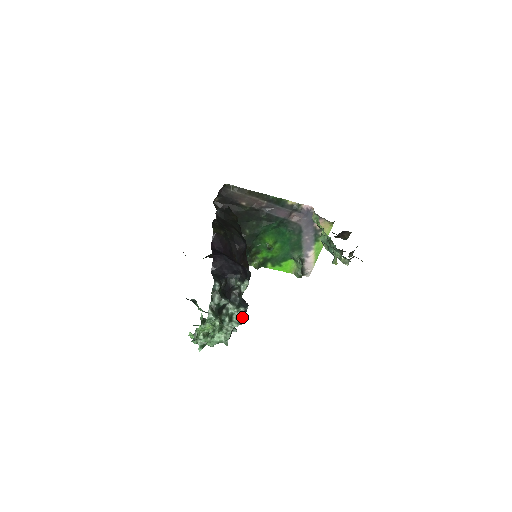
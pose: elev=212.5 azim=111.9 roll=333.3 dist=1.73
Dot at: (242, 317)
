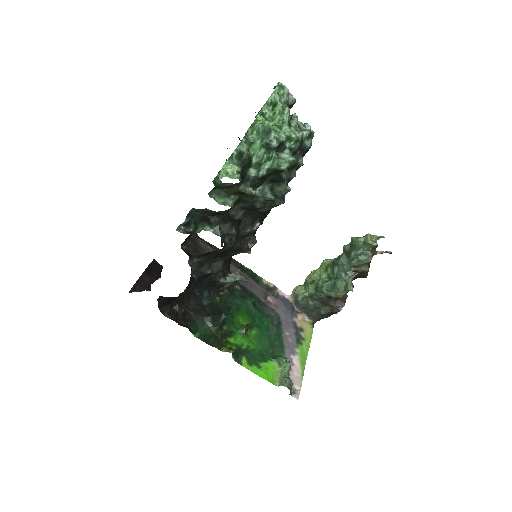
Dot at: occluded
